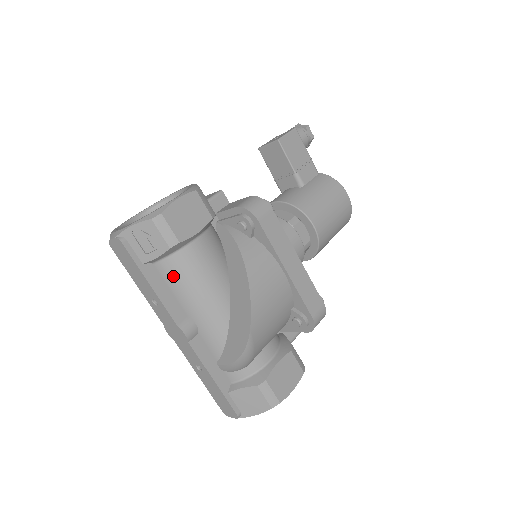
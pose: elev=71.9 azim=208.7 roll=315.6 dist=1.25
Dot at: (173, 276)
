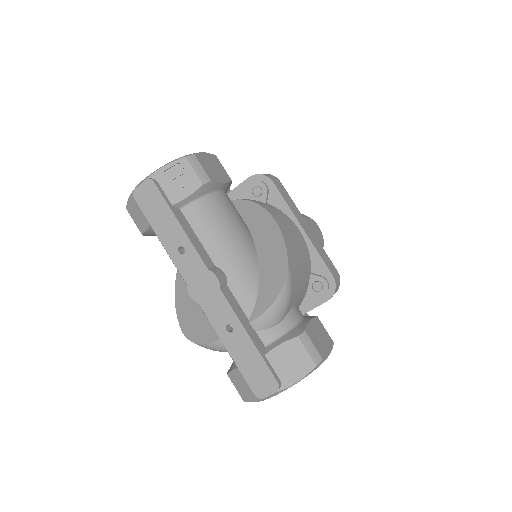
Dot at: (202, 220)
